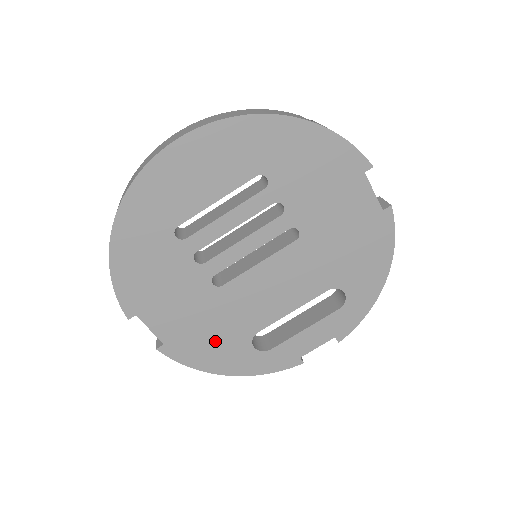
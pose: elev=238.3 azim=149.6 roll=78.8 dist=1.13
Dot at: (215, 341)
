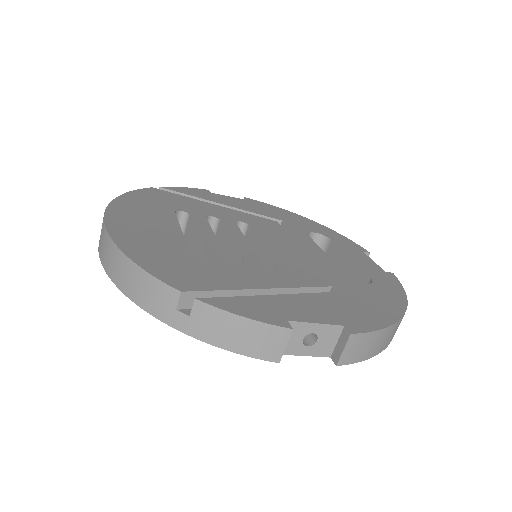
Dot at: occluded
